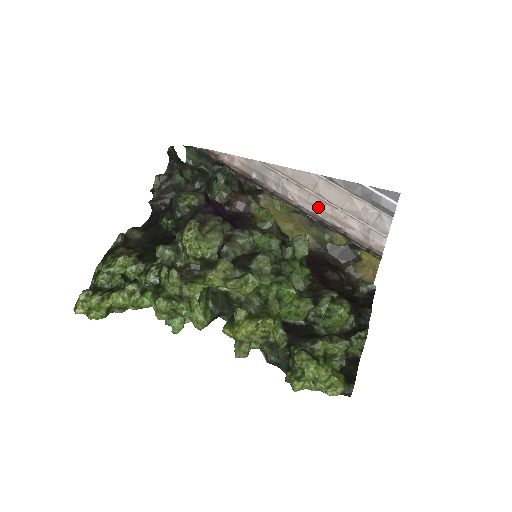
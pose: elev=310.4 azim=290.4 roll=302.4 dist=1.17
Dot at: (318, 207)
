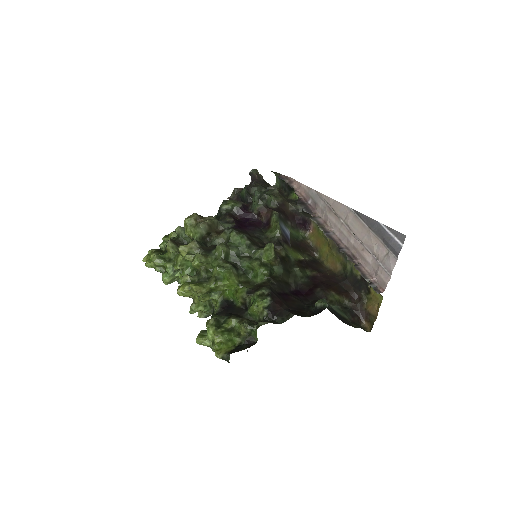
Dot at: (346, 236)
